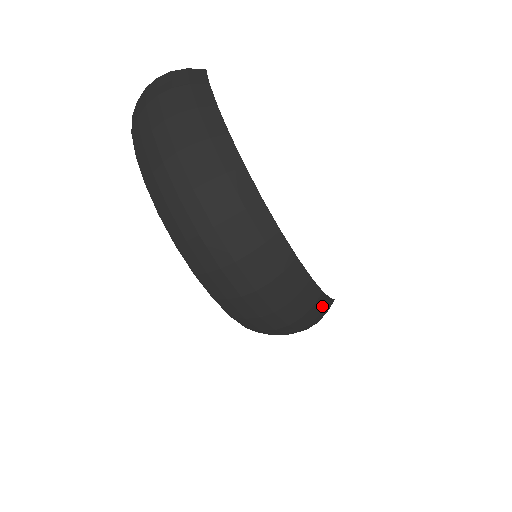
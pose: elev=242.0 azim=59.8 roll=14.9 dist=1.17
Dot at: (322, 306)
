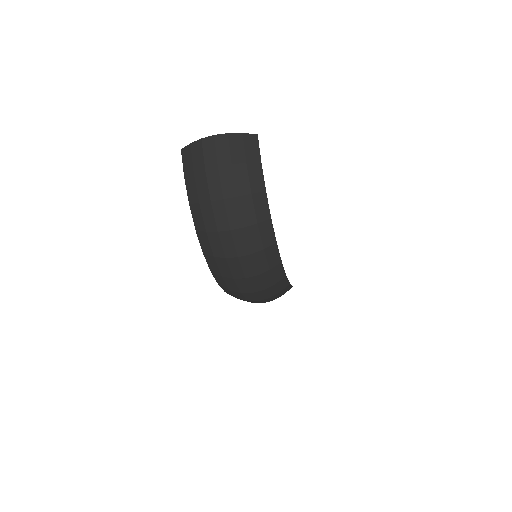
Dot at: occluded
